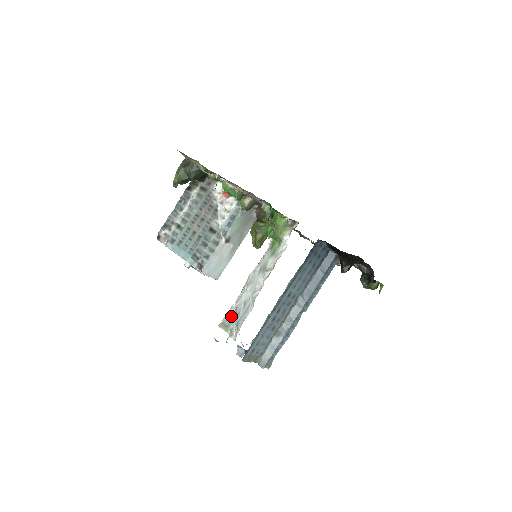
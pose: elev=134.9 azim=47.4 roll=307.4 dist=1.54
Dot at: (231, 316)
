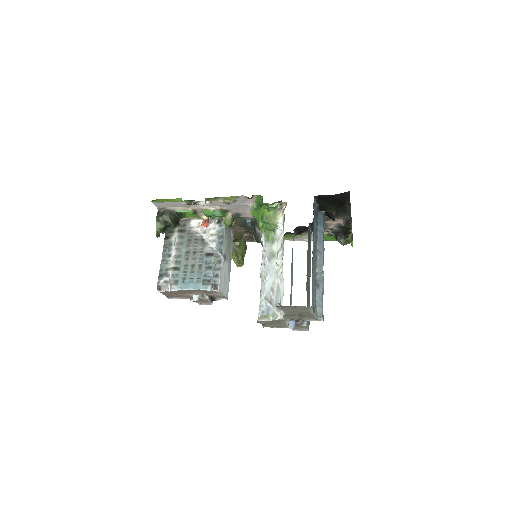
Dot at: (265, 307)
